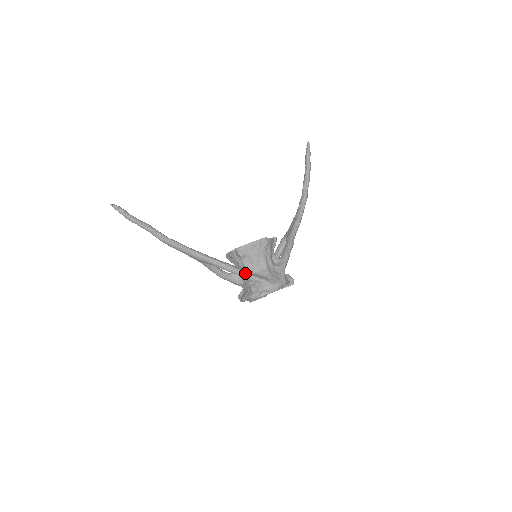
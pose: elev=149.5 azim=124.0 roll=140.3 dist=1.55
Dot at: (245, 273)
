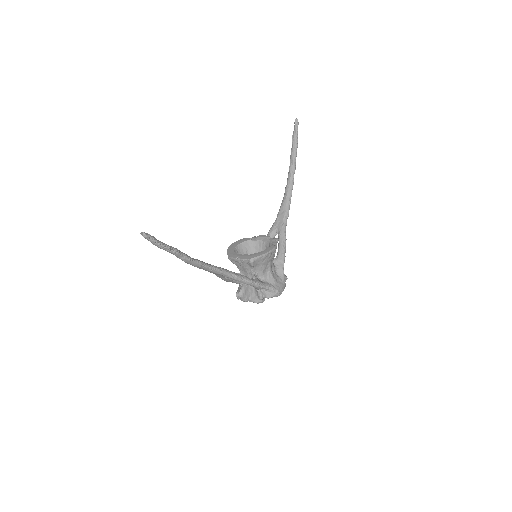
Dot at: (258, 284)
